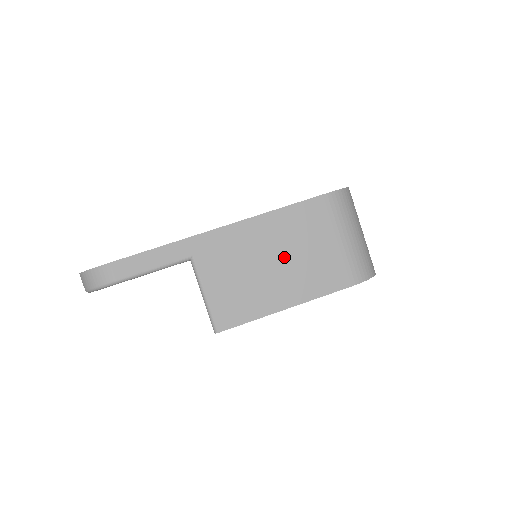
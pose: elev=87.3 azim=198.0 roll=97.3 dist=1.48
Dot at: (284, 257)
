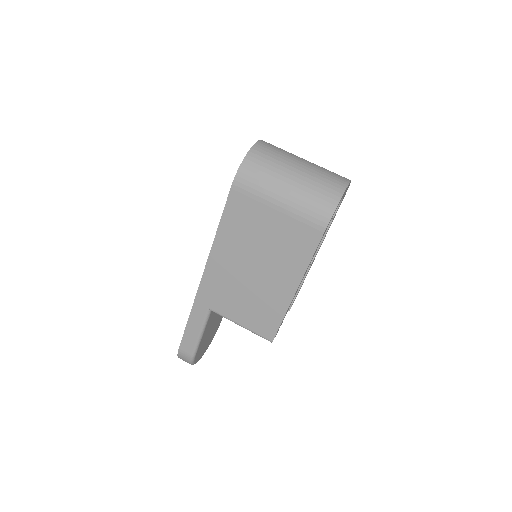
Dot at: (256, 258)
